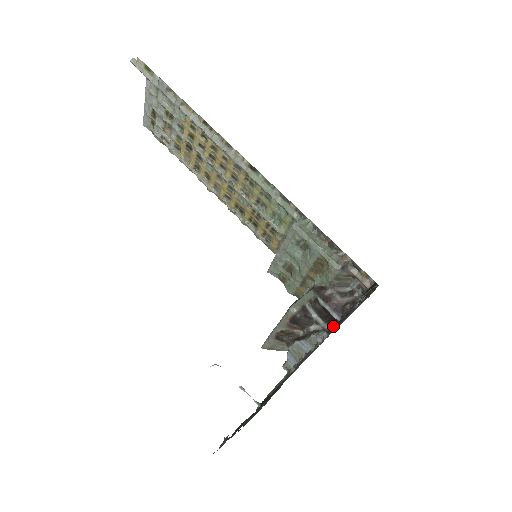
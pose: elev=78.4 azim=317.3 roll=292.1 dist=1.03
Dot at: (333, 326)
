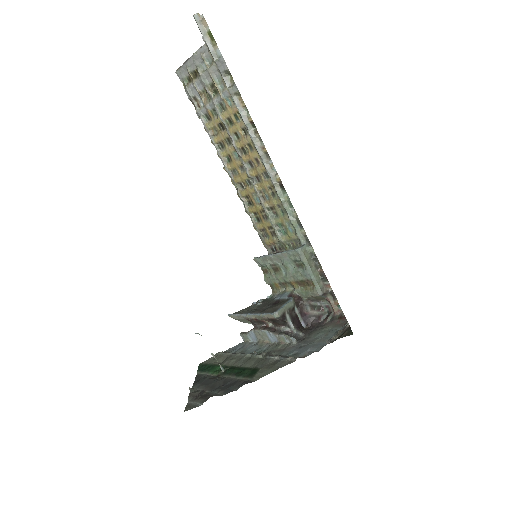
Dot at: (301, 335)
